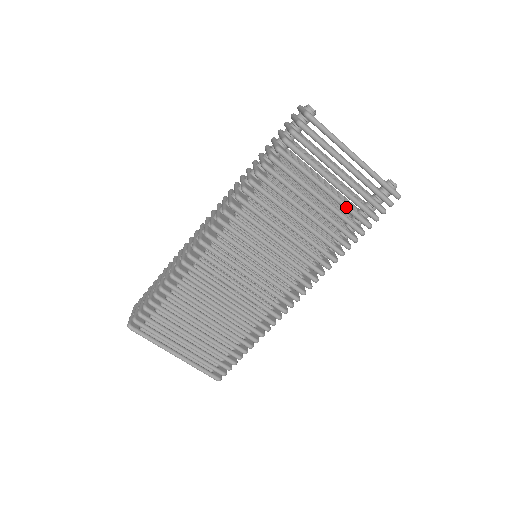
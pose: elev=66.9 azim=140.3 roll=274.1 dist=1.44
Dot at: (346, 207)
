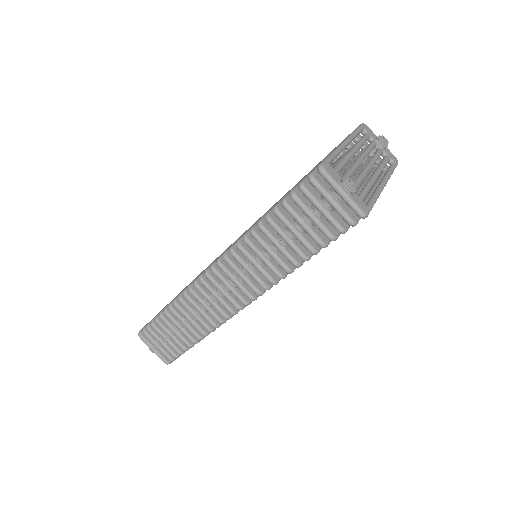
Dot at: occluded
